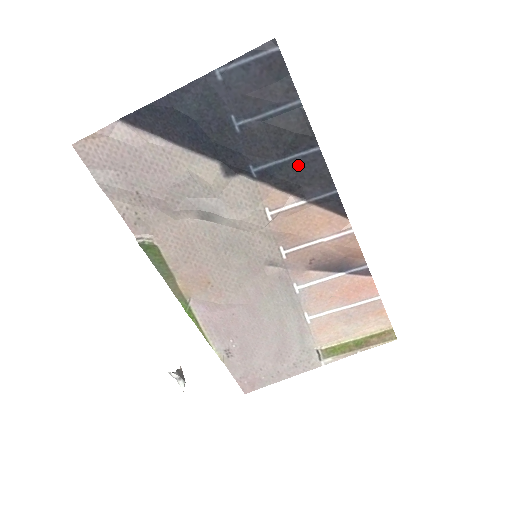
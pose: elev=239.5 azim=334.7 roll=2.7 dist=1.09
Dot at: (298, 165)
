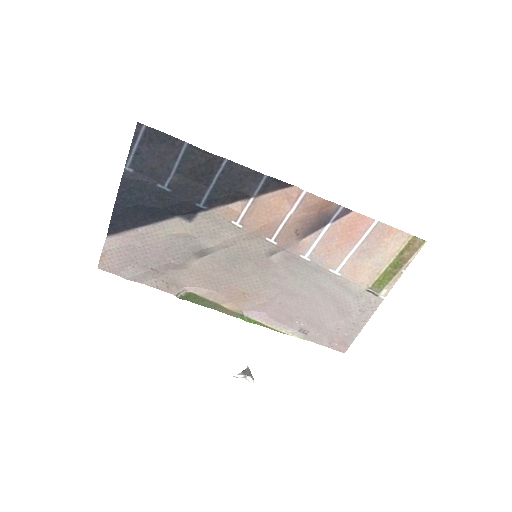
Dot at: (224, 180)
